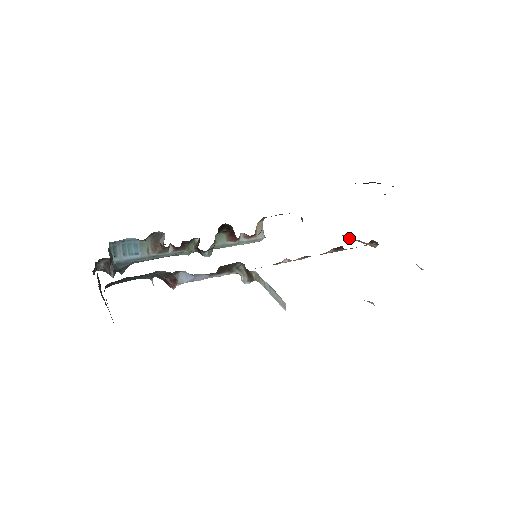
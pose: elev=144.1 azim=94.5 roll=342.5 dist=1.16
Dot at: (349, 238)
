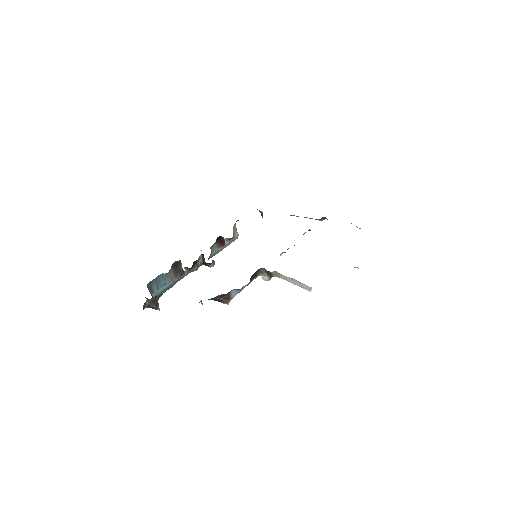
Dot at: (297, 216)
